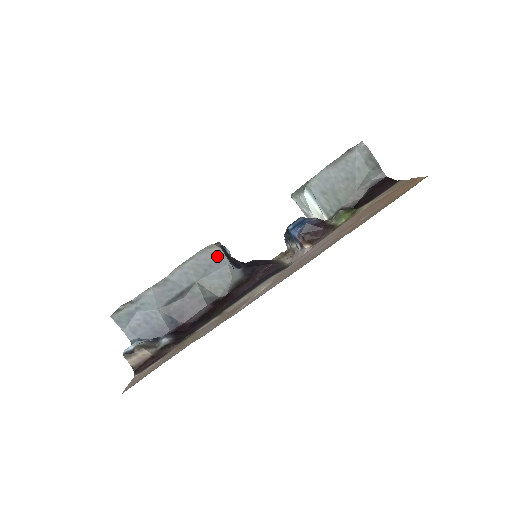
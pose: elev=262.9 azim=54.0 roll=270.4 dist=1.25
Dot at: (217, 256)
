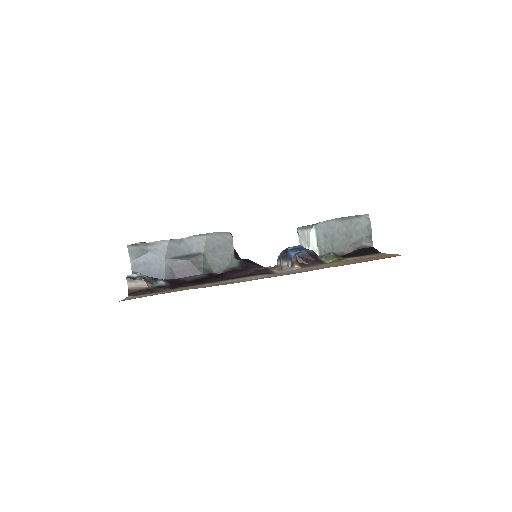
Dot at: (227, 242)
